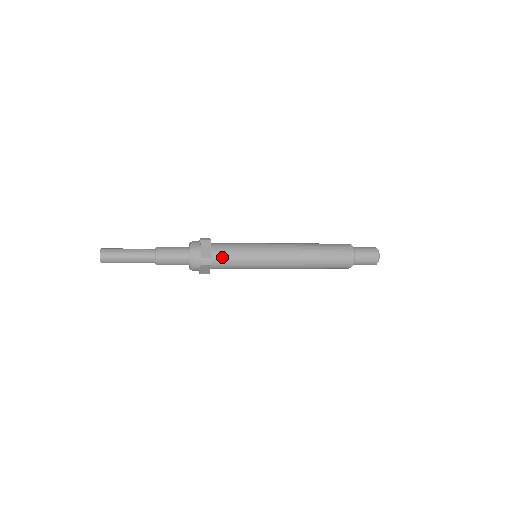
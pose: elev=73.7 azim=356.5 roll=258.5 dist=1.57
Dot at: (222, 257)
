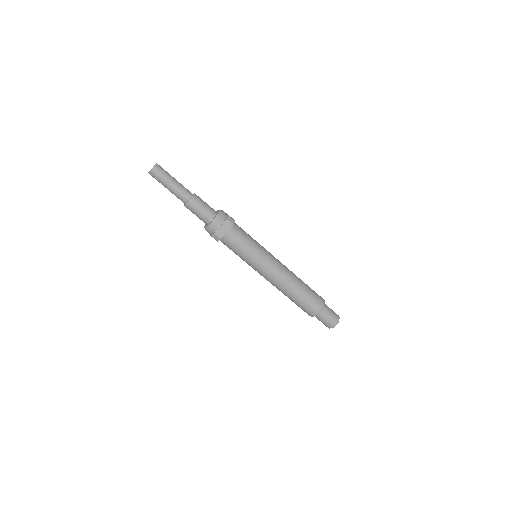
Dot at: (229, 242)
